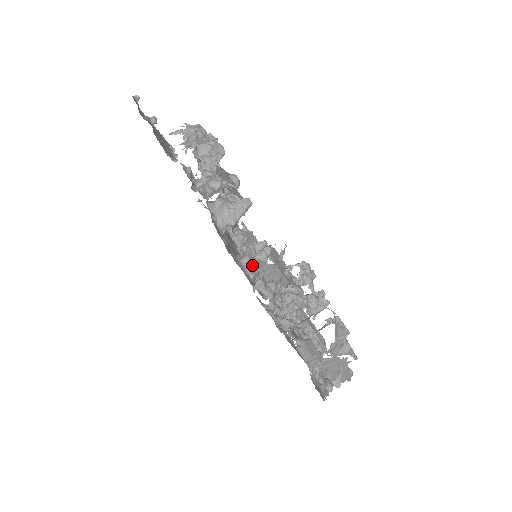
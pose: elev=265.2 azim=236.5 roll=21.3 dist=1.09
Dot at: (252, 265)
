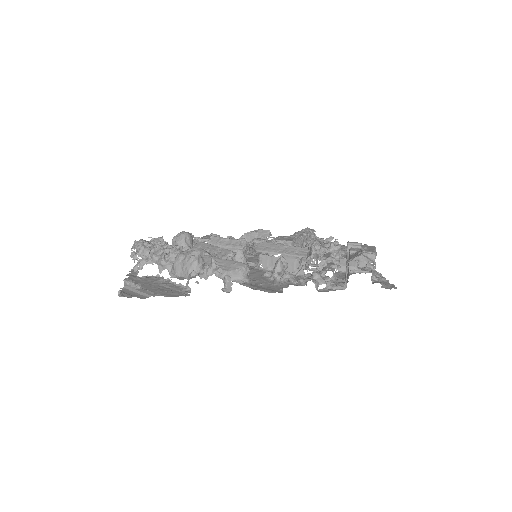
Dot at: (297, 281)
